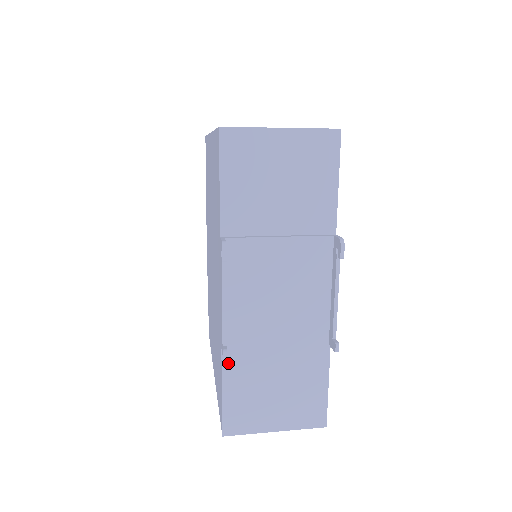
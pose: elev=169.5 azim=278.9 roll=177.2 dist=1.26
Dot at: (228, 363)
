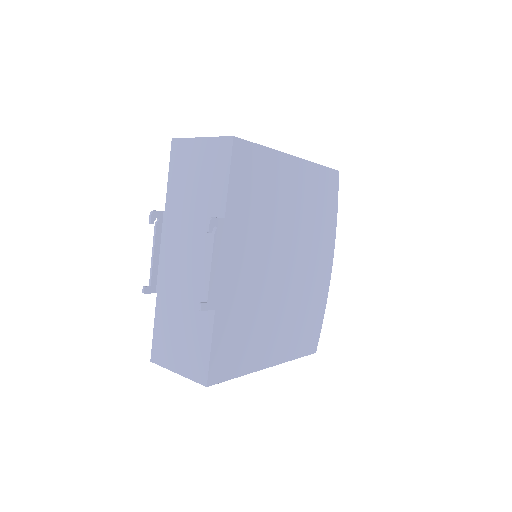
Dot at: (159, 305)
